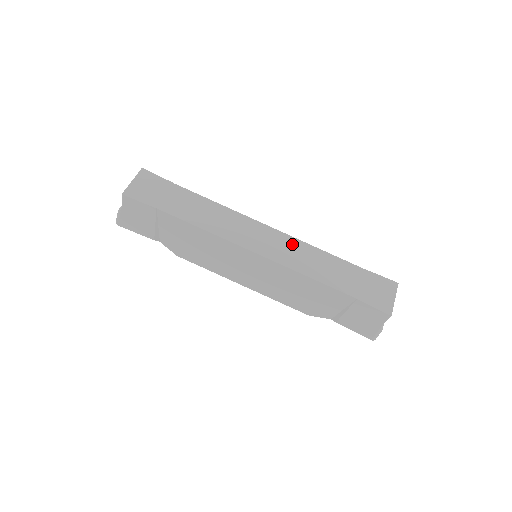
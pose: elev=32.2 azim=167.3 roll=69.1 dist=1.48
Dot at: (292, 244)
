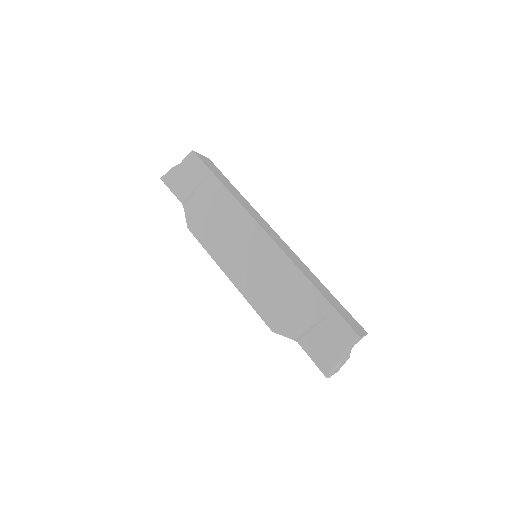
Dot at: (294, 255)
